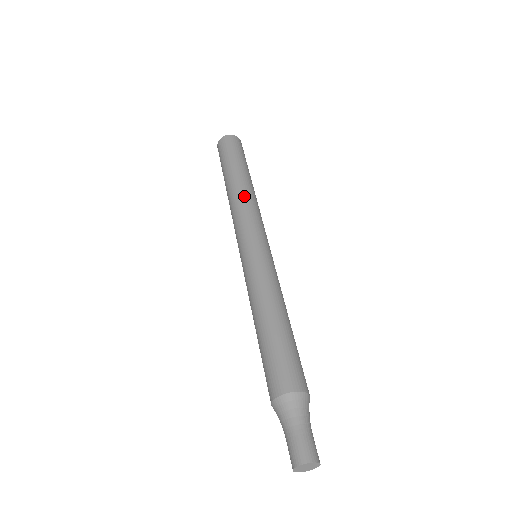
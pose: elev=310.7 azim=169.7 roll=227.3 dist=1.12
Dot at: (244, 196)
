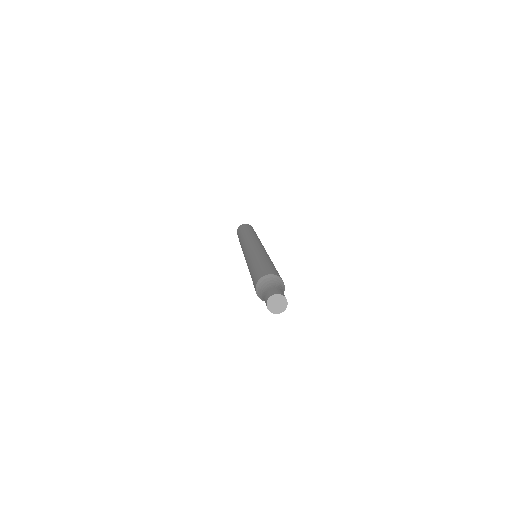
Dot at: (245, 238)
